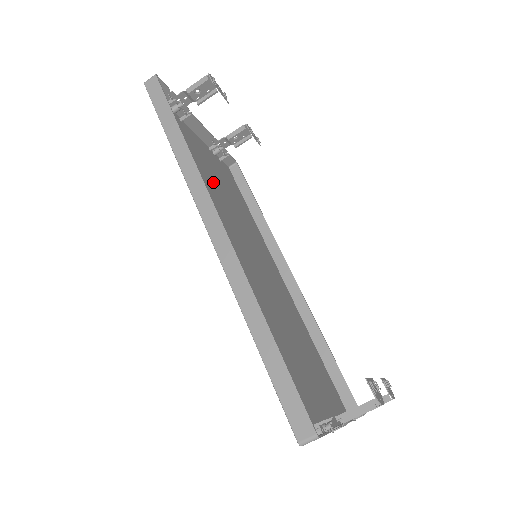
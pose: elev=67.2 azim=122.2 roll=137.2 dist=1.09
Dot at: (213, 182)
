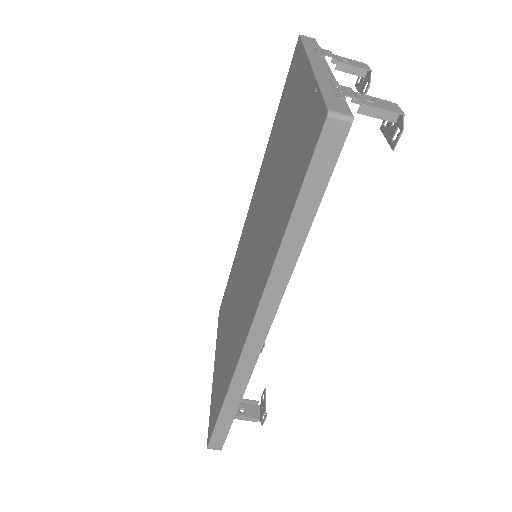
Dot at: occluded
